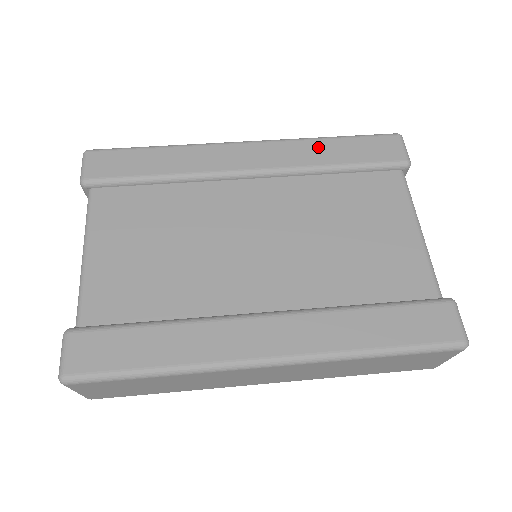
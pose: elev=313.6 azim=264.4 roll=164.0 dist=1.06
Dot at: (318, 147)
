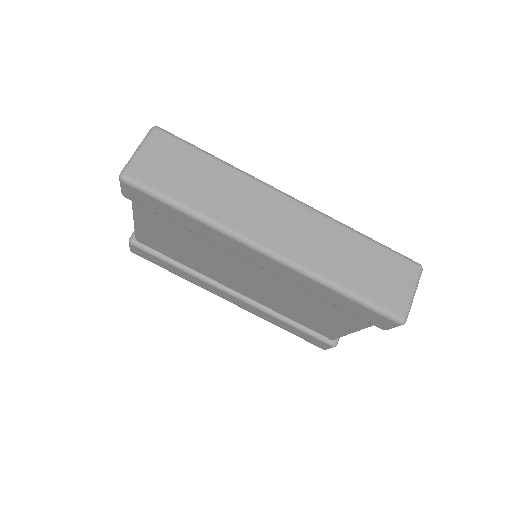
Dot at: (321, 289)
